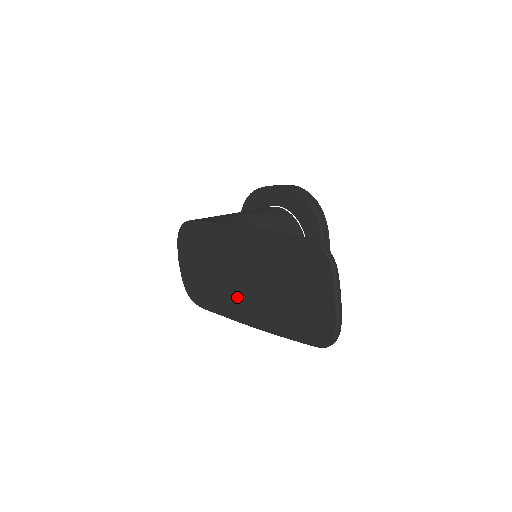
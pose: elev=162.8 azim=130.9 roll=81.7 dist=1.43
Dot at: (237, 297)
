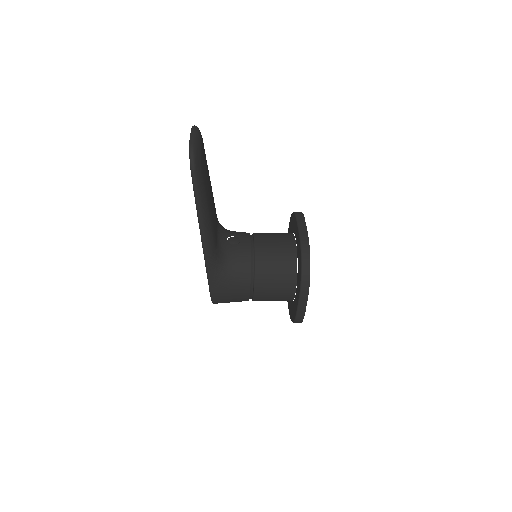
Dot at: occluded
